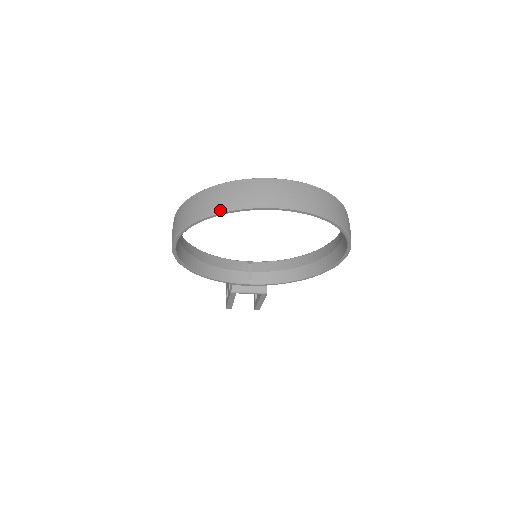
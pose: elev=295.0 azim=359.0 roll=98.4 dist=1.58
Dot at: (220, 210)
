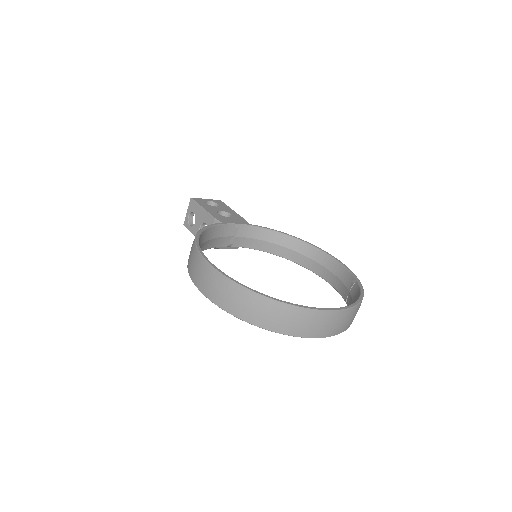
Dot at: (283, 332)
